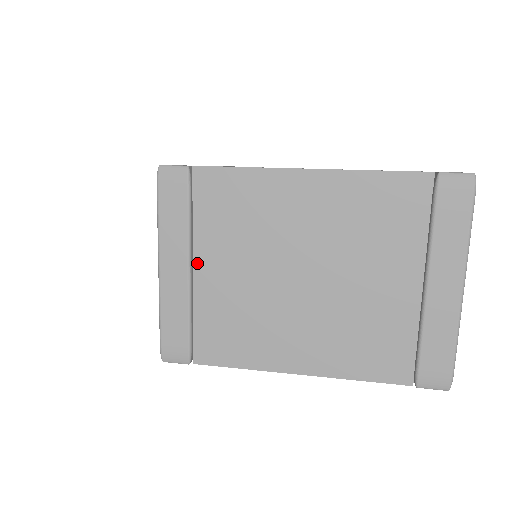
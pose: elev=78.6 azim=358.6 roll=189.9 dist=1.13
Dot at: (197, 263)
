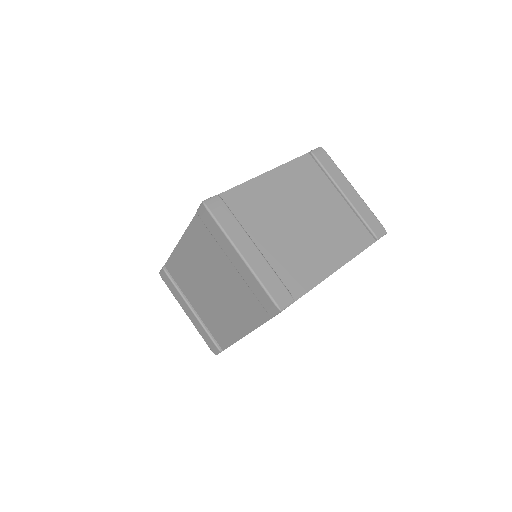
Dot at: (255, 243)
